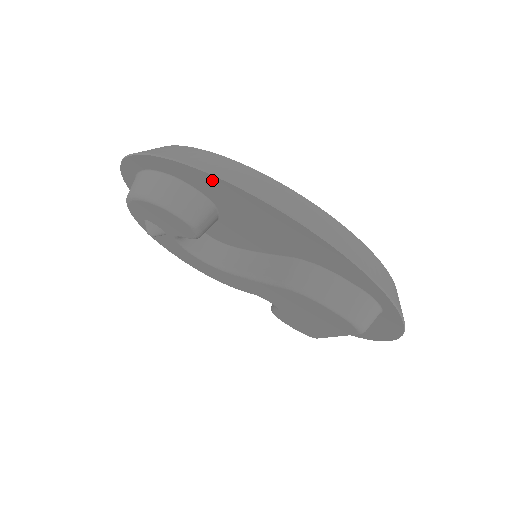
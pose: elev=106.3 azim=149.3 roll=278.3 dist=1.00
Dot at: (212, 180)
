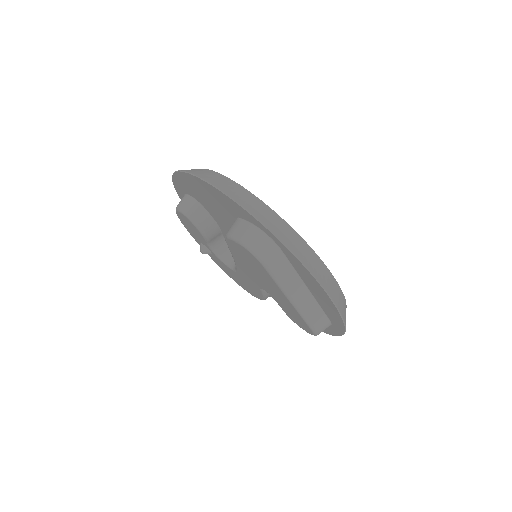
Dot at: (179, 177)
